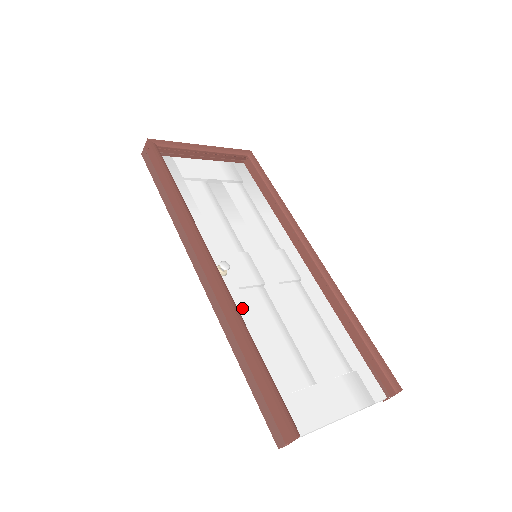
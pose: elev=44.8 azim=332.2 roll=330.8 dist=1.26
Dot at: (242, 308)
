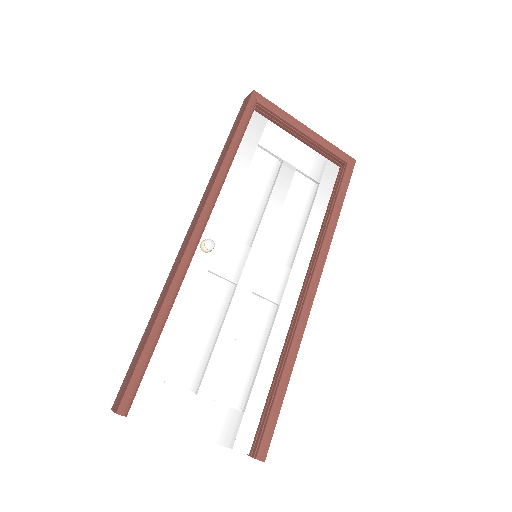
Dot at: (192, 288)
